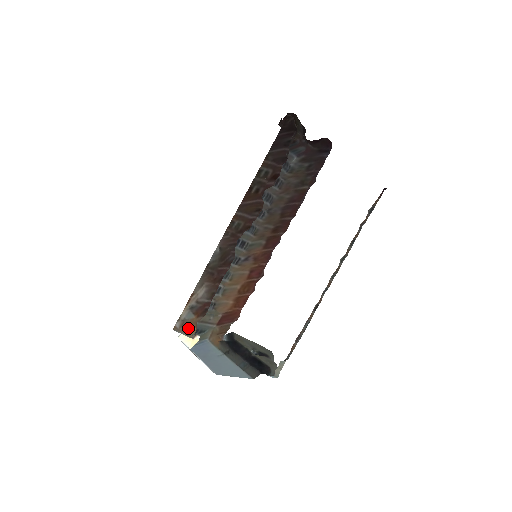
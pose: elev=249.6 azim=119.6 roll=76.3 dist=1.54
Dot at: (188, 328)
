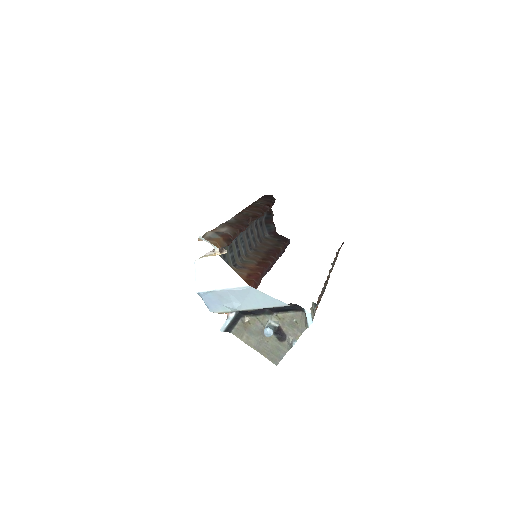
Dot at: (215, 242)
